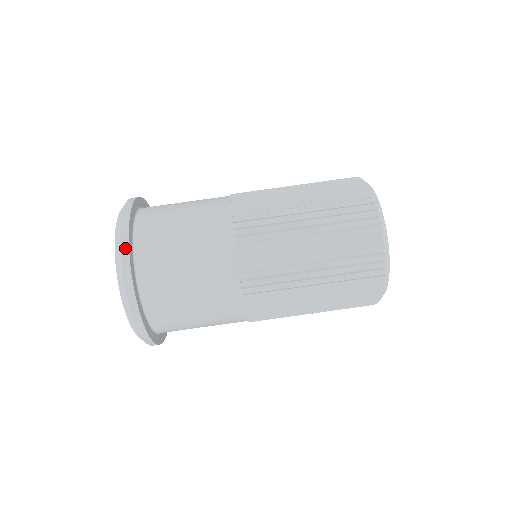
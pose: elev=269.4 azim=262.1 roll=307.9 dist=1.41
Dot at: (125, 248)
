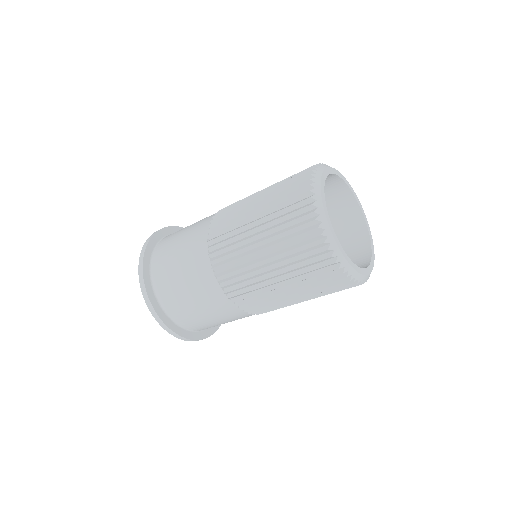
Dot at: (182, 339)
